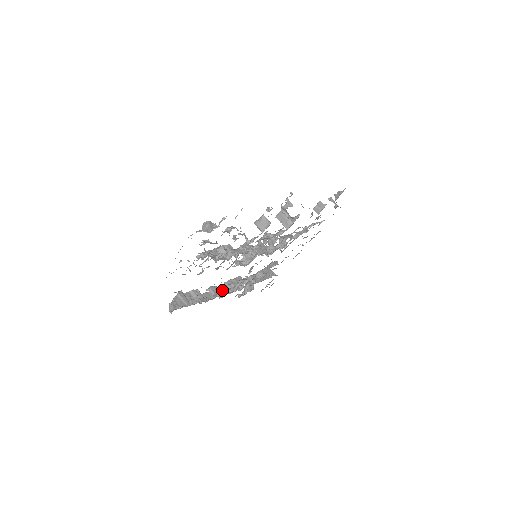
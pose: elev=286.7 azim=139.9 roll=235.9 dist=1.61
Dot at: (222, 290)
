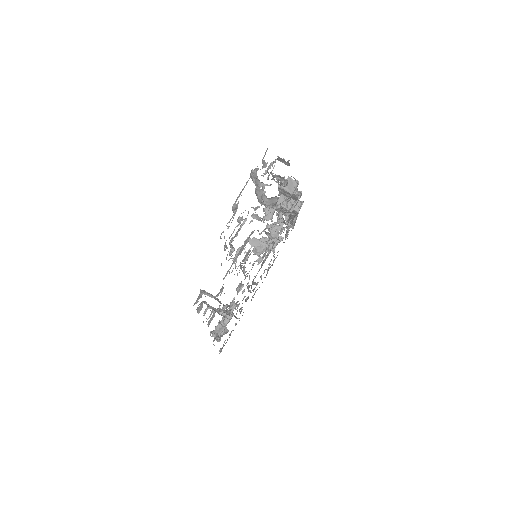
Dot at: occluded
